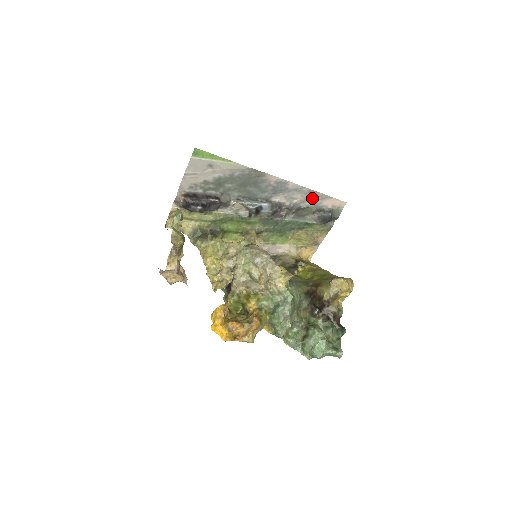
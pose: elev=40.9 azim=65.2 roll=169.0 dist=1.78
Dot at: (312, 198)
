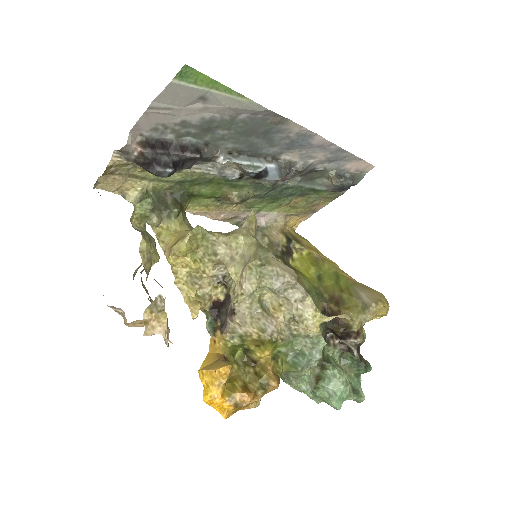
Dot at: (336, 158)
